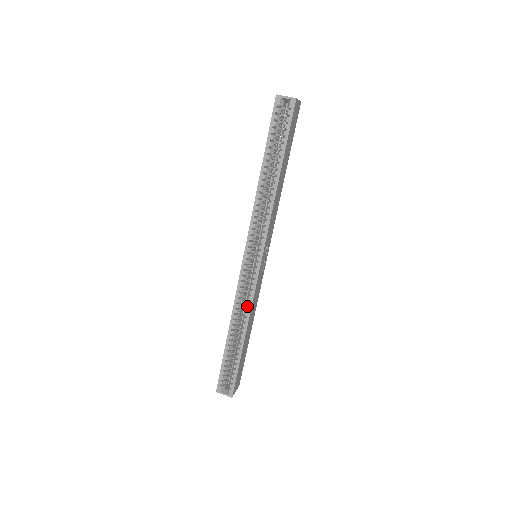
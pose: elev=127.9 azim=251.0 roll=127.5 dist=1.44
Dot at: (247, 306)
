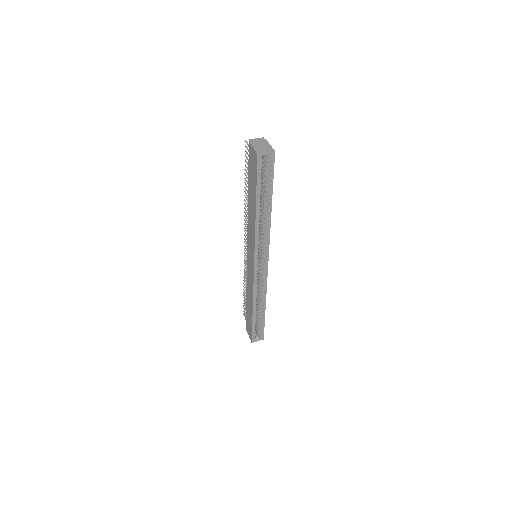
Dot at: (262, 290)
